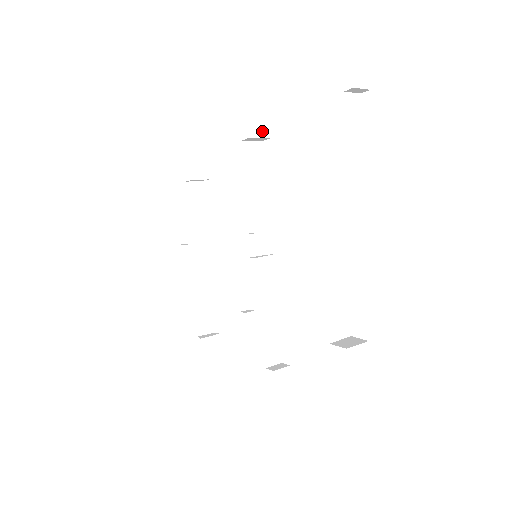
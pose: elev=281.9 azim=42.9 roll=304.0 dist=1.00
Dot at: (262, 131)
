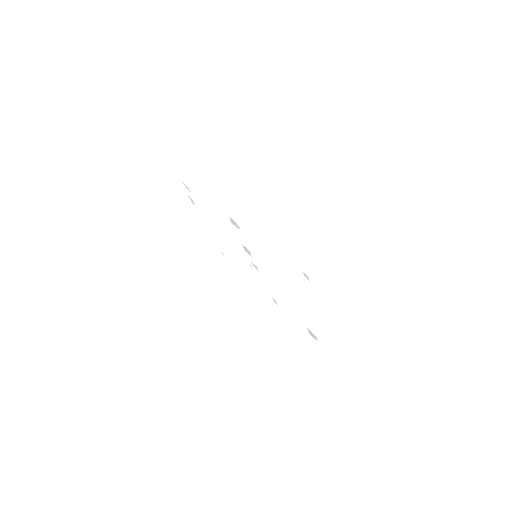
Dot at: occluded
